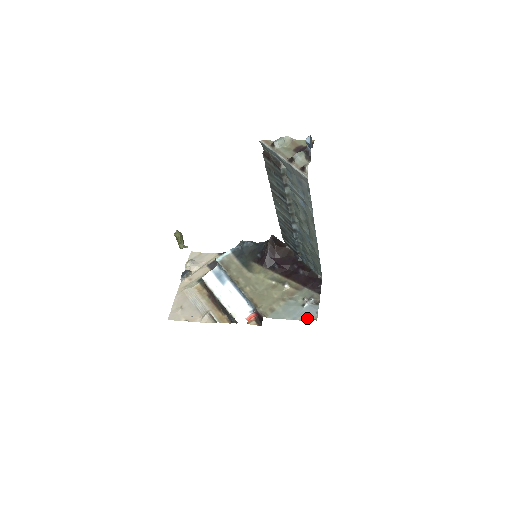
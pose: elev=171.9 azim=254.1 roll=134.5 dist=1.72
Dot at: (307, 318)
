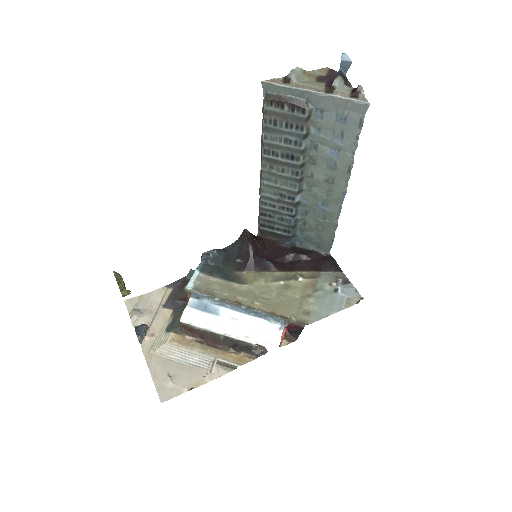
Dot at: (351, 302)
